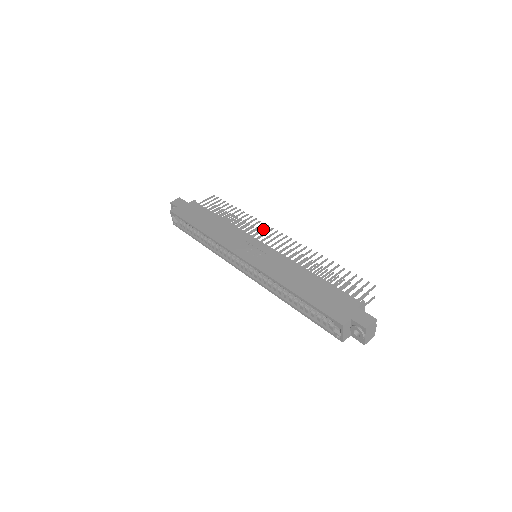
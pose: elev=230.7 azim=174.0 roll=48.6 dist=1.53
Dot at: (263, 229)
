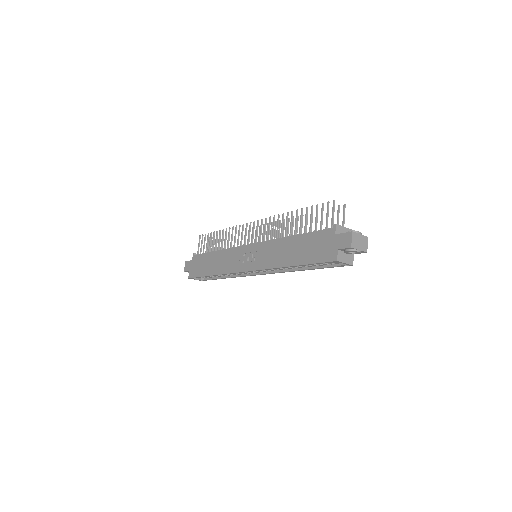
Dot at: (242, 231)
